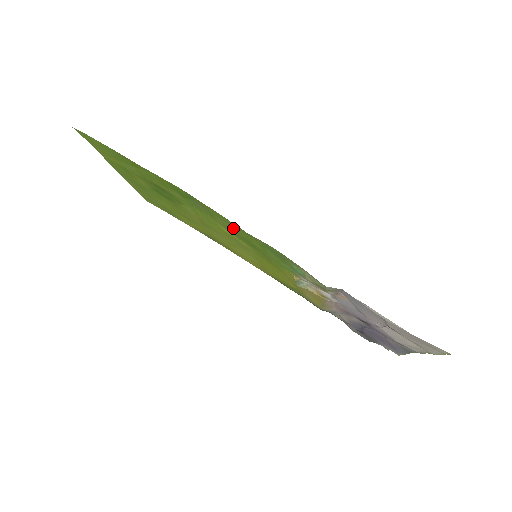
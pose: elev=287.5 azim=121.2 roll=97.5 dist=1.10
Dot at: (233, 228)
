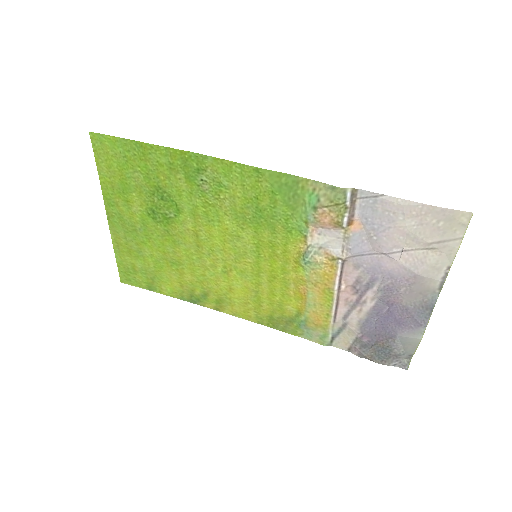
Dot at: (241, 190)
